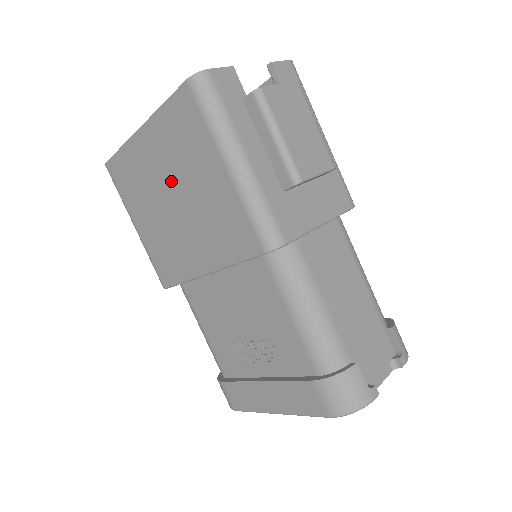
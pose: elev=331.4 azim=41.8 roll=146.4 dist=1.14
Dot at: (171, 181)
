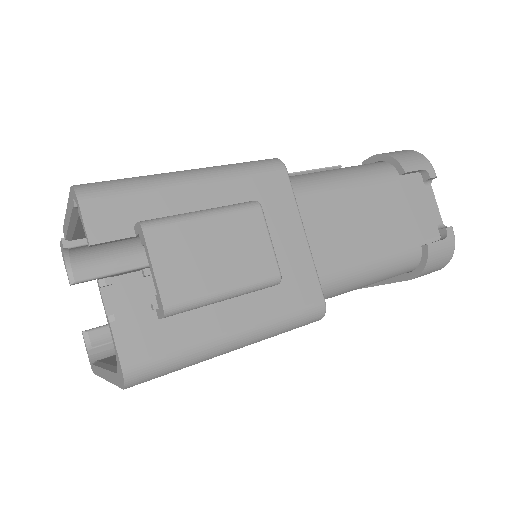
Dot at: occluded
